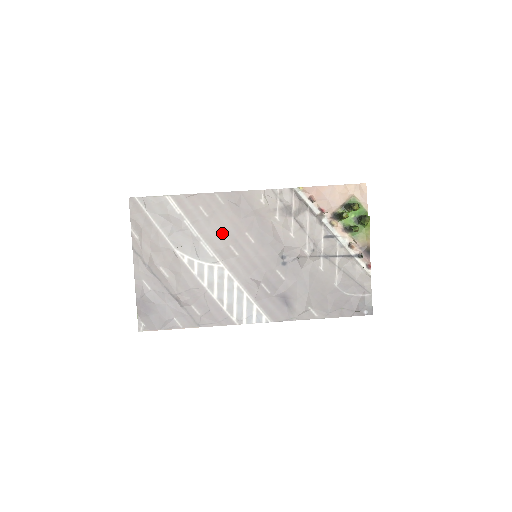
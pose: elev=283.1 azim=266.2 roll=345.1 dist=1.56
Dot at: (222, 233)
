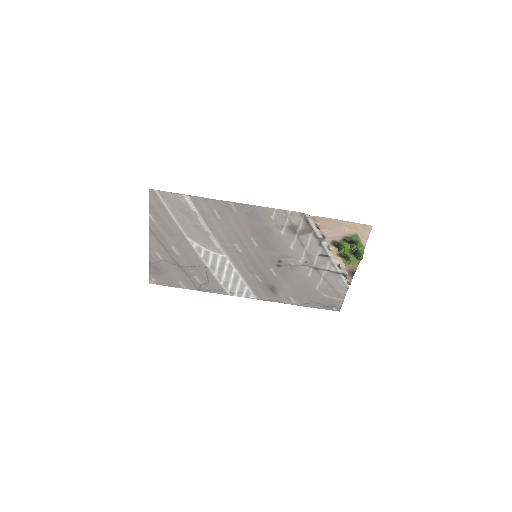
Dot at: (230, 234)
